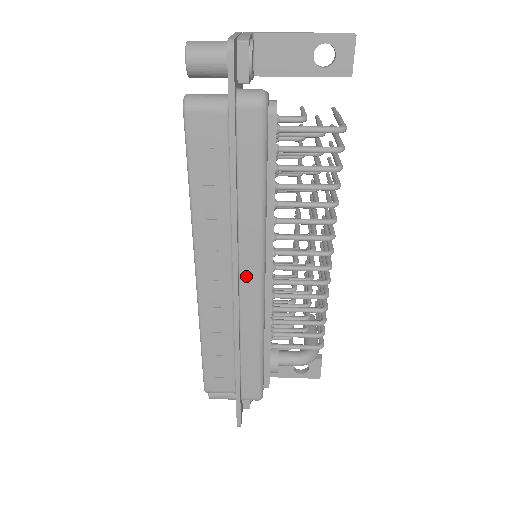
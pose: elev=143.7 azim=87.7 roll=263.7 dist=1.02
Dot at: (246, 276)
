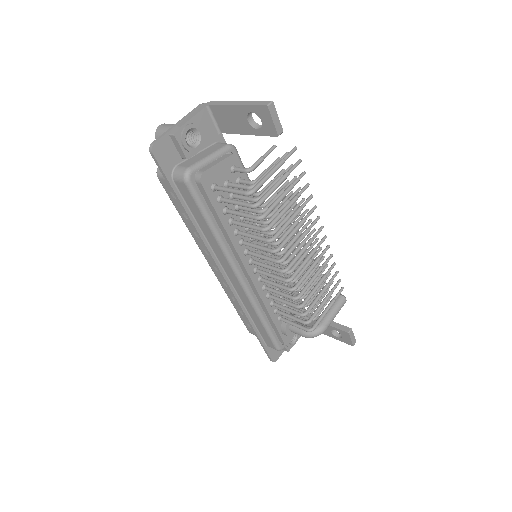
Dot at: (230, 276)
